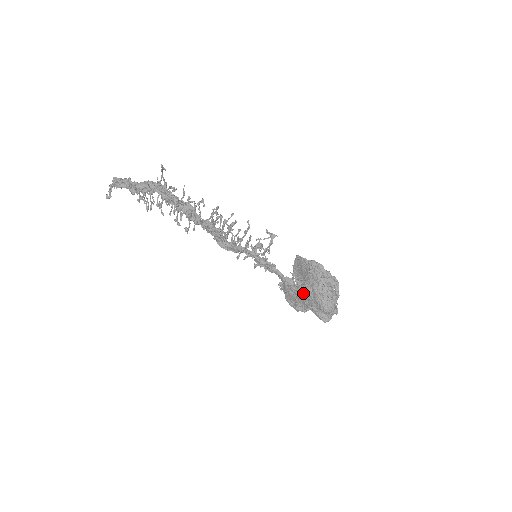
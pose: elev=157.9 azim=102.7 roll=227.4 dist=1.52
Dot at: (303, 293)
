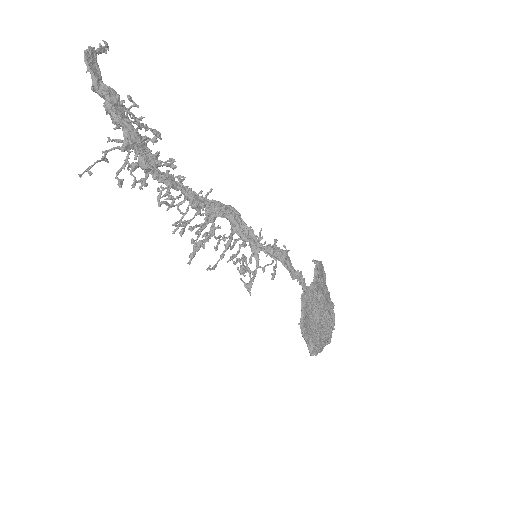
Dot at: occluded
